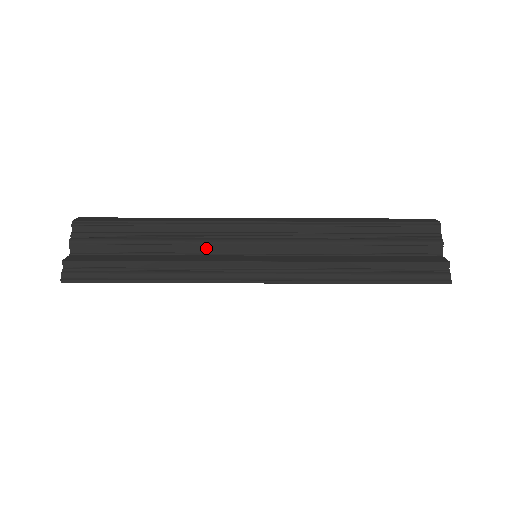
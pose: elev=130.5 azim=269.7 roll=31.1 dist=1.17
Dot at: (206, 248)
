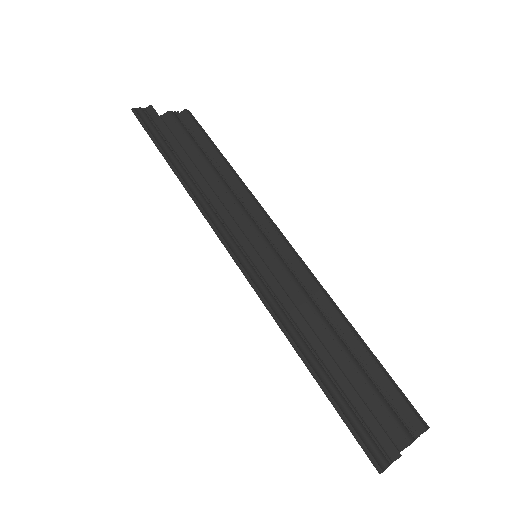
Dot at: (234, 209)
